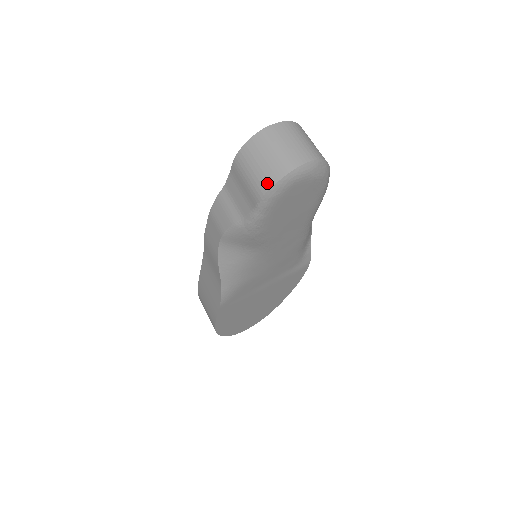
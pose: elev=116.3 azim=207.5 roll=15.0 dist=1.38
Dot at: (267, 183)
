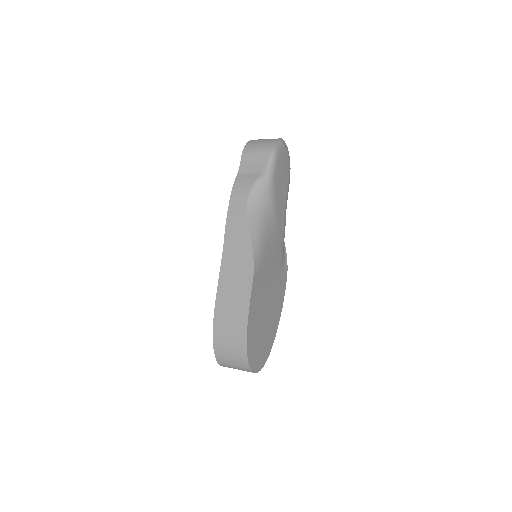
Dot at: (272, 144)
